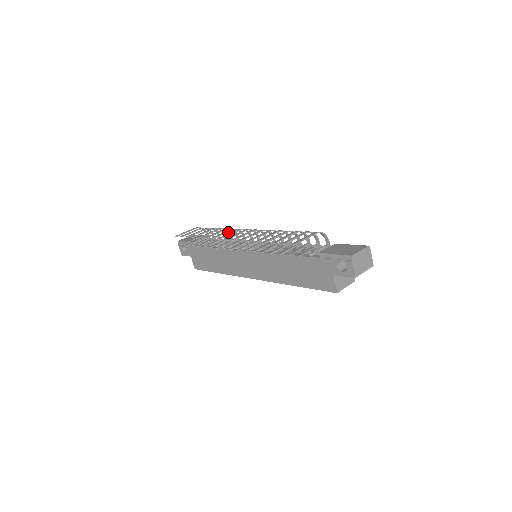
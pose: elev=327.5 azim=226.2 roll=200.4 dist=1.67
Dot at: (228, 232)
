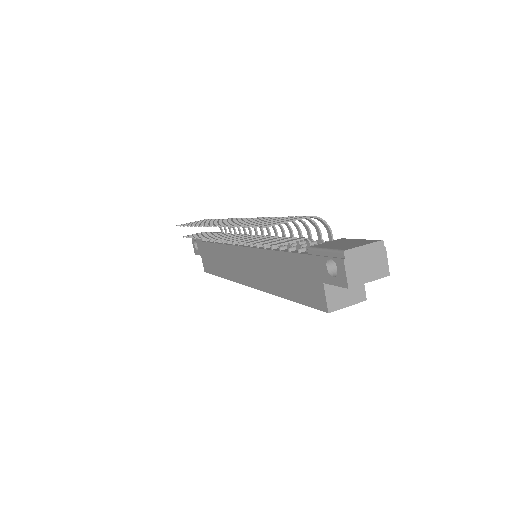
Dot at: occluded
